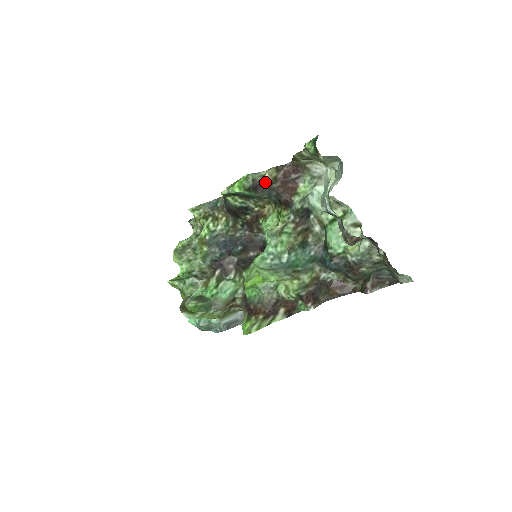
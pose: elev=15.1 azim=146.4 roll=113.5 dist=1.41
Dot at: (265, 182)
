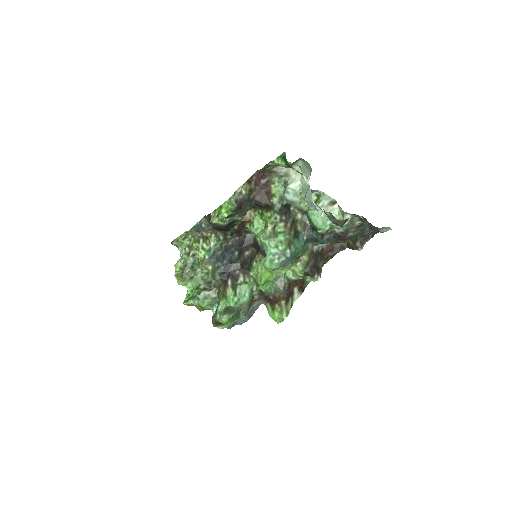
Dot at: (244, 198)
